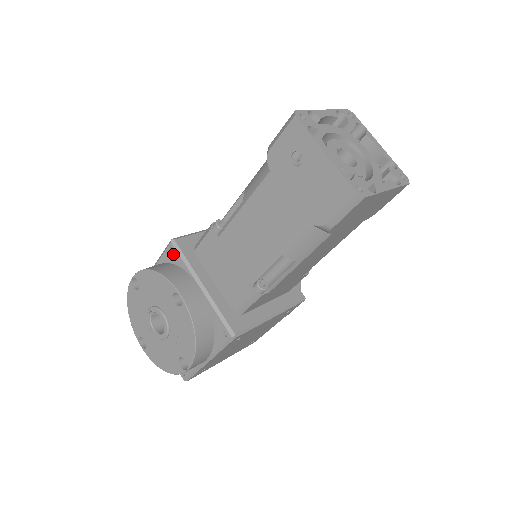
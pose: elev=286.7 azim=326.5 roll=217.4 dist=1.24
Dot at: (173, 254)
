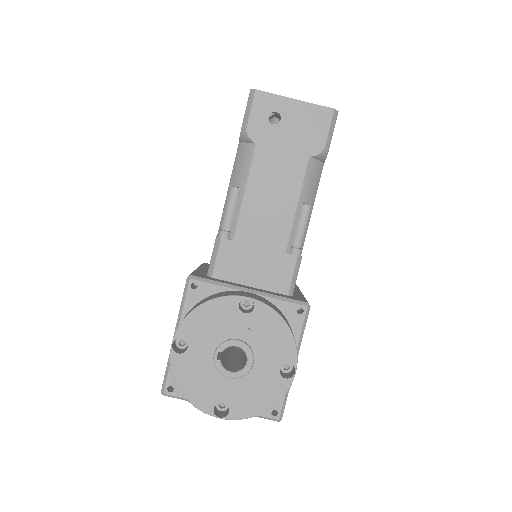
Dot at: (199, 289)
